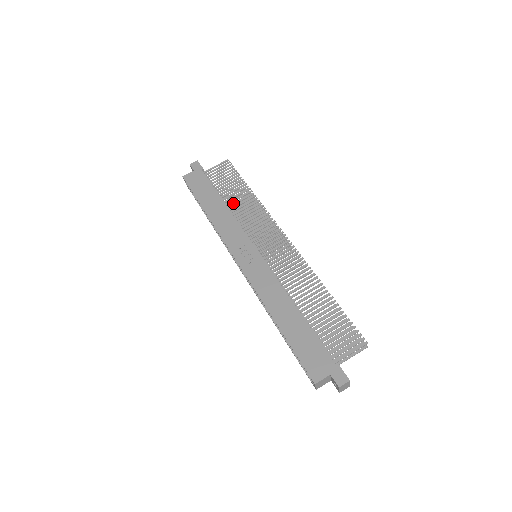
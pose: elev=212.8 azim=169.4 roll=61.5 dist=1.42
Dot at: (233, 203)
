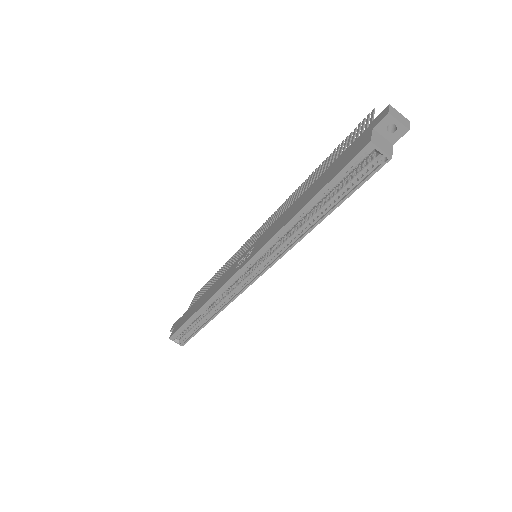
Dot at: occluded
